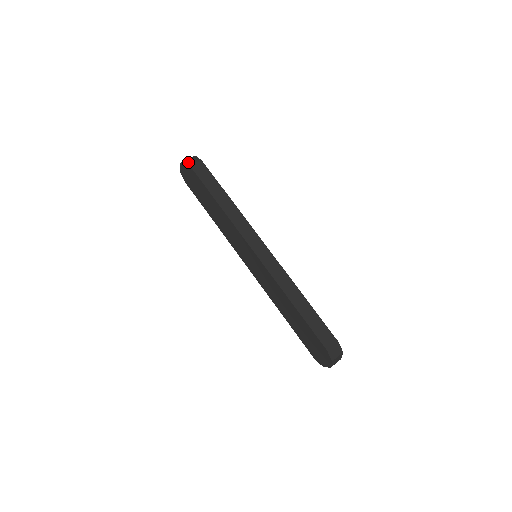
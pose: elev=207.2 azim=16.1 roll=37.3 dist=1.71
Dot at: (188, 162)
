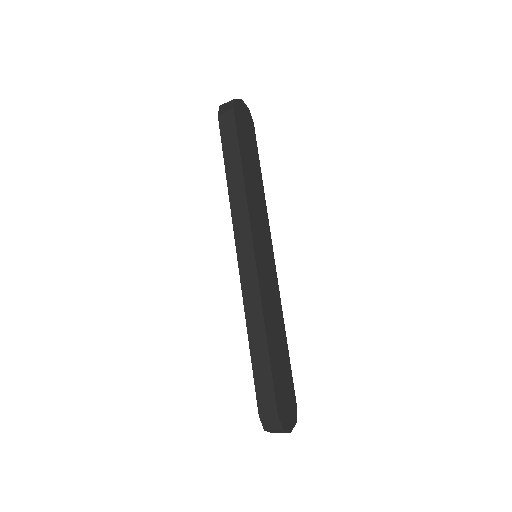
Dot at: (220, 110)
